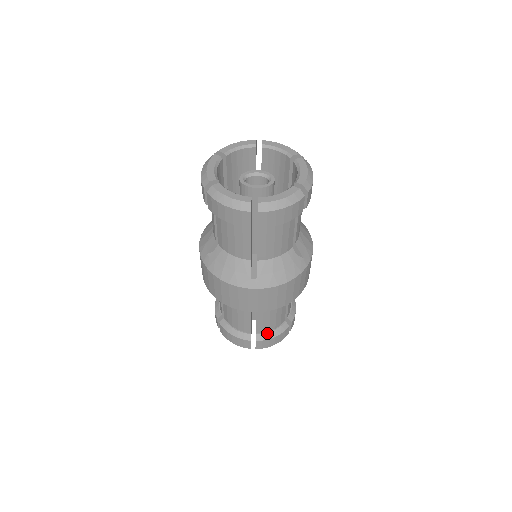
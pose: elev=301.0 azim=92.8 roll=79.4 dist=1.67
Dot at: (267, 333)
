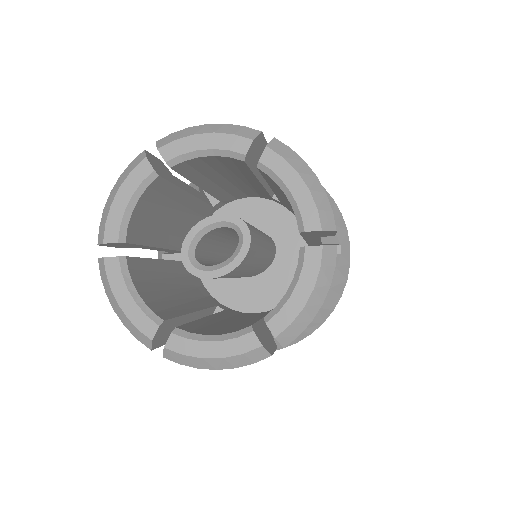
Dot at: occluded
